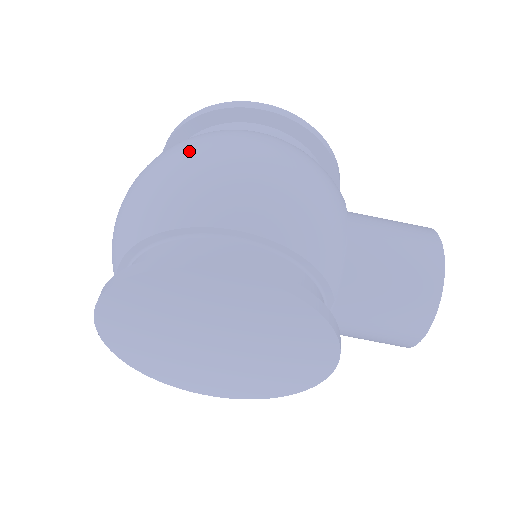
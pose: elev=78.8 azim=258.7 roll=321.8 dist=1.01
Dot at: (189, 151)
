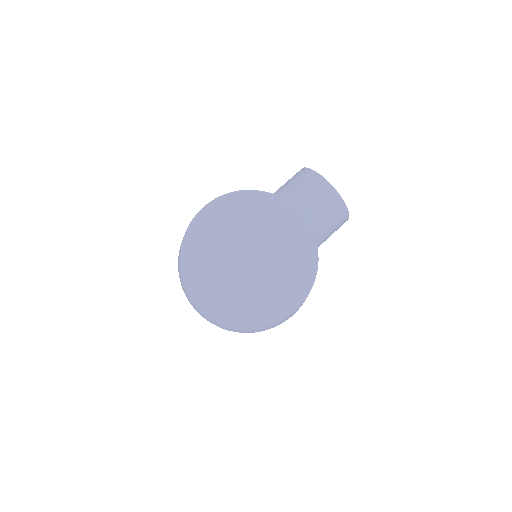
Dot at: occluded
